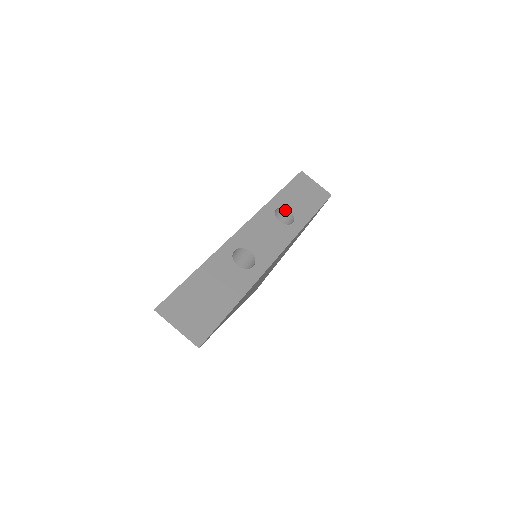
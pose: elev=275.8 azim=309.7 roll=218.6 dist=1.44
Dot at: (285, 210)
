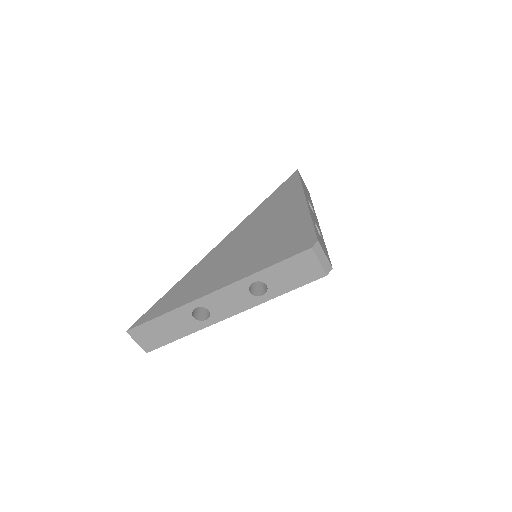
Dot at: (264, 282)
